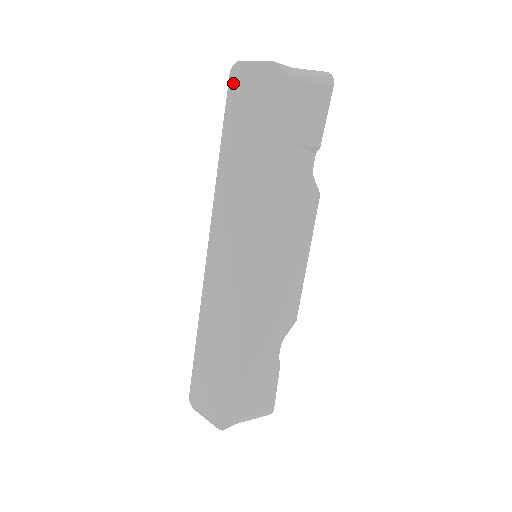
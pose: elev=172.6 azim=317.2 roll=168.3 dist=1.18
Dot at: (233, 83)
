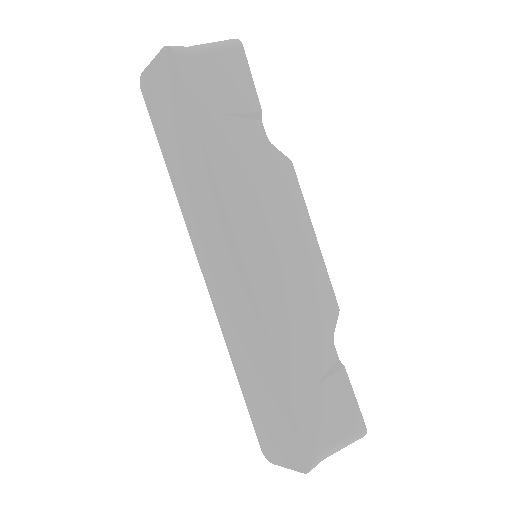
Dot at: (147, 96)
